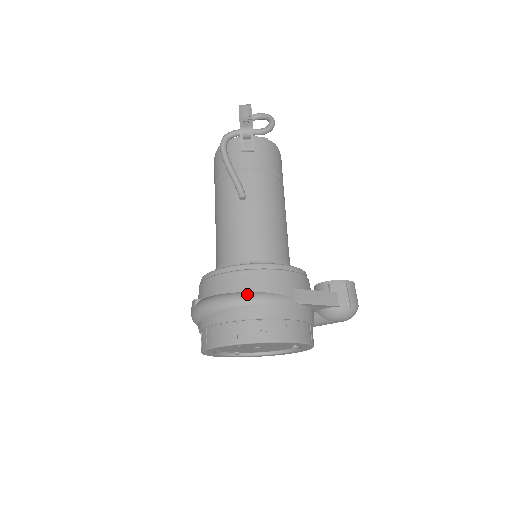
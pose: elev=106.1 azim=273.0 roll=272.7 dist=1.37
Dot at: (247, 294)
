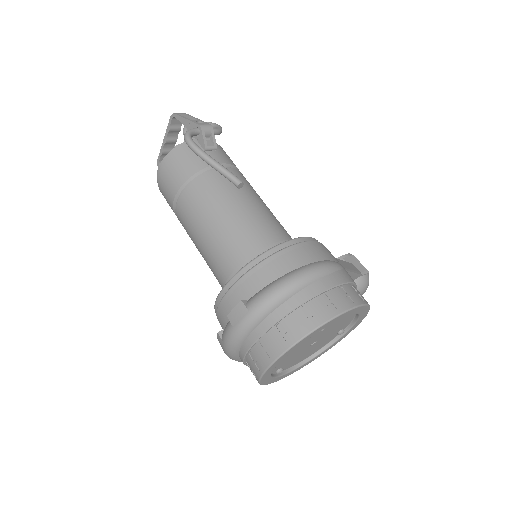
Dot at: (314, 264)
